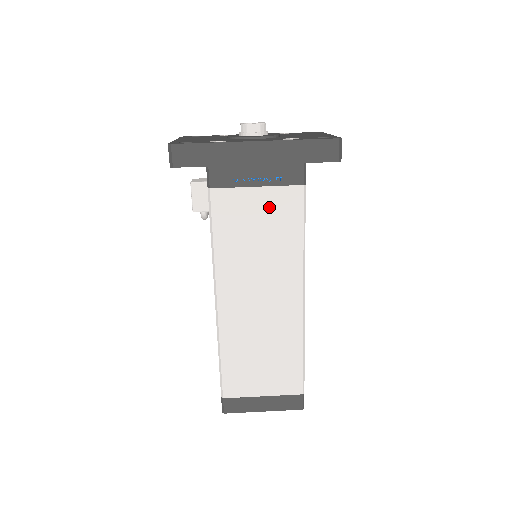
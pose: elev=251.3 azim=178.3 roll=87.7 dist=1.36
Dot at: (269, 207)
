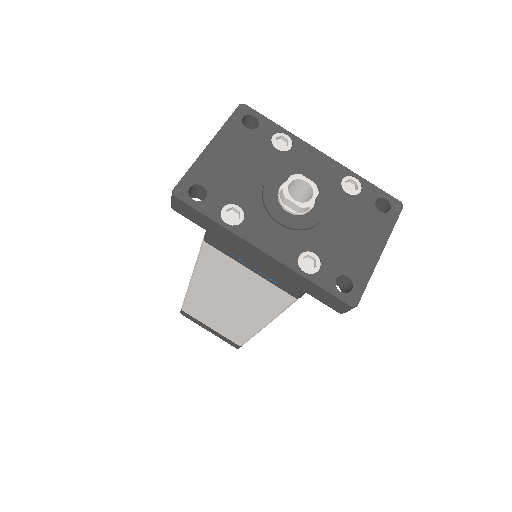
Dot at: (256, 284)
